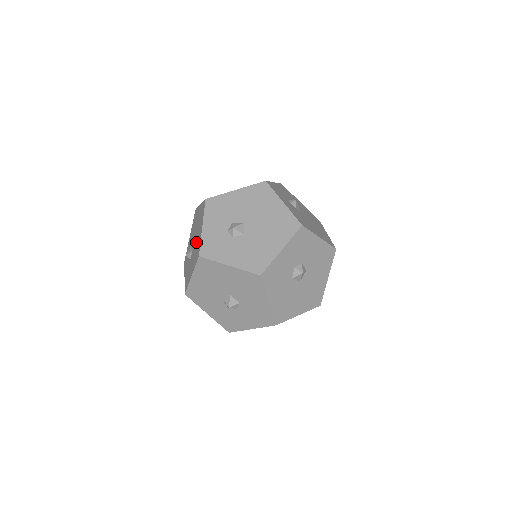
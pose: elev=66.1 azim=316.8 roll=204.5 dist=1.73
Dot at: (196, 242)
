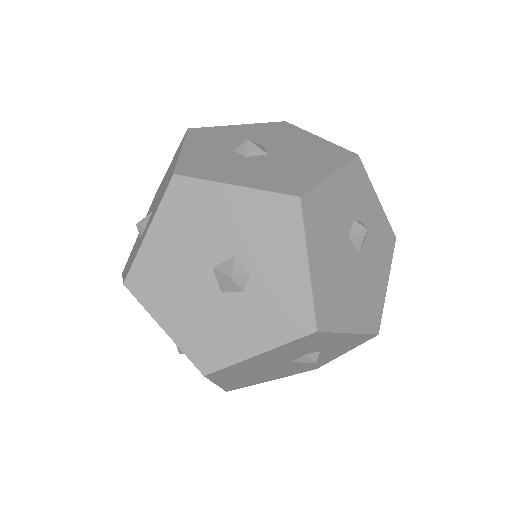
Dot at: occluded
